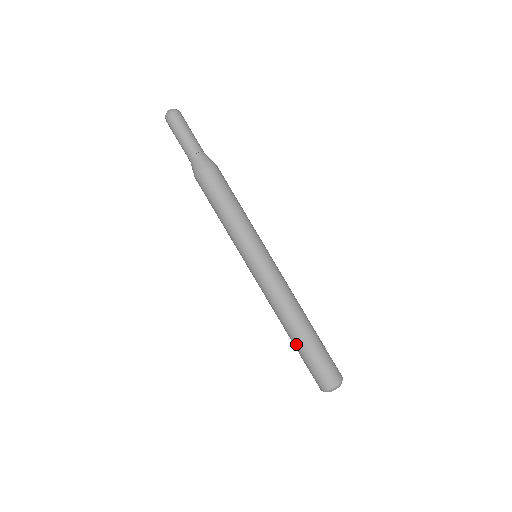
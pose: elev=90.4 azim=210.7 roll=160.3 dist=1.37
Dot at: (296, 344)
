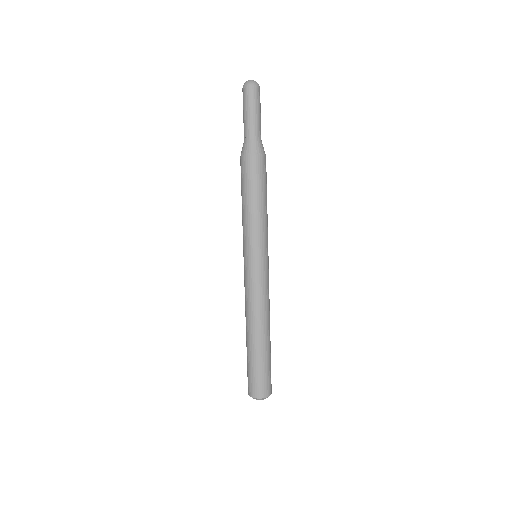
Dot at: (258, 349)
